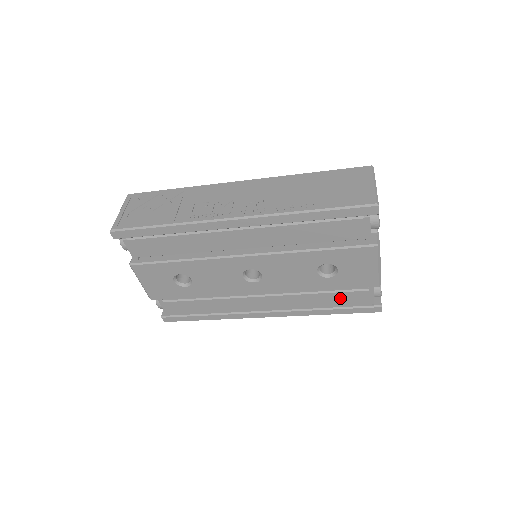
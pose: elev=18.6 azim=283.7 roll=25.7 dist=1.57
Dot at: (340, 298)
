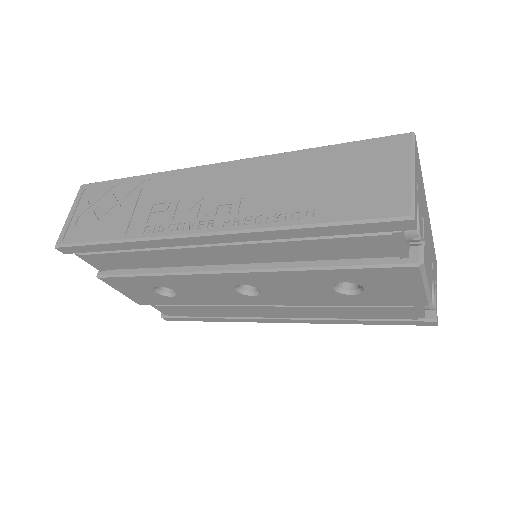
Dot at: (374, 311)
